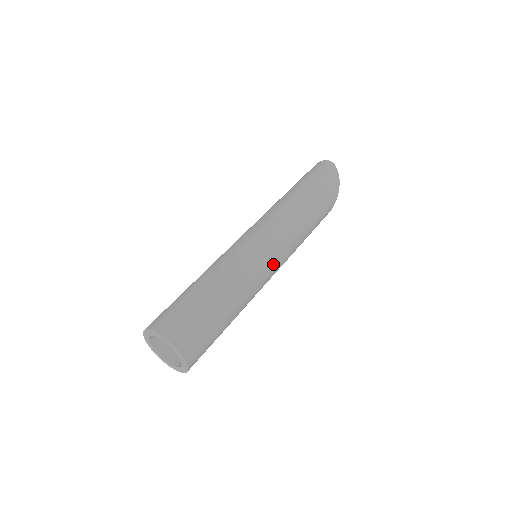
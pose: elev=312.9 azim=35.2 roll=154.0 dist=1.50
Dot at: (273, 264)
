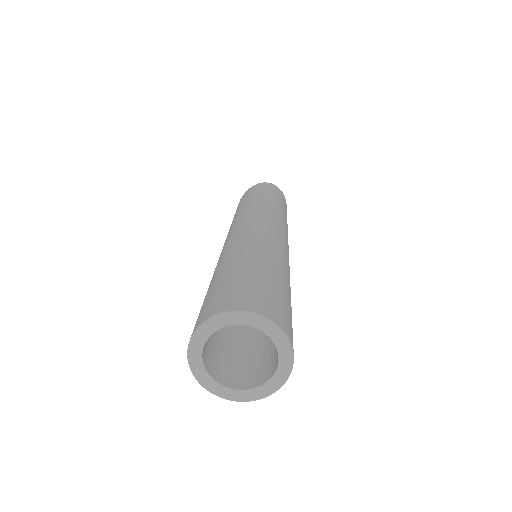
Dot at: occluded
